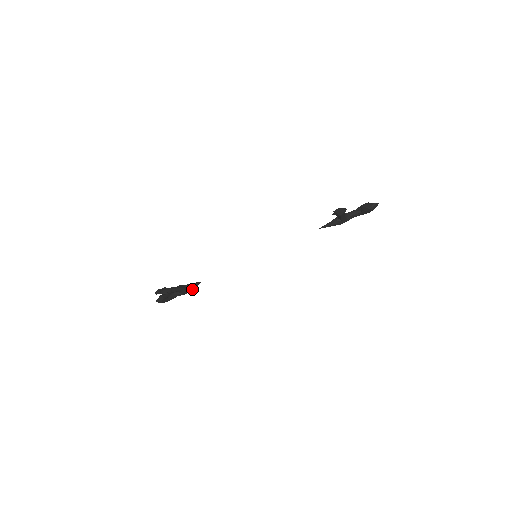
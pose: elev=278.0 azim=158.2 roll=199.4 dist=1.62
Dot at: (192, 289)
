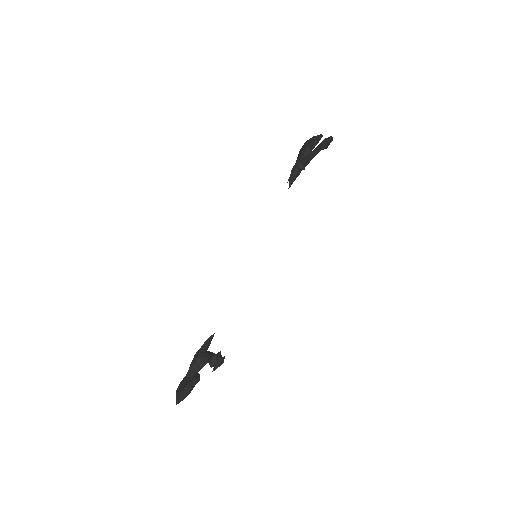
Dot at: occluded
